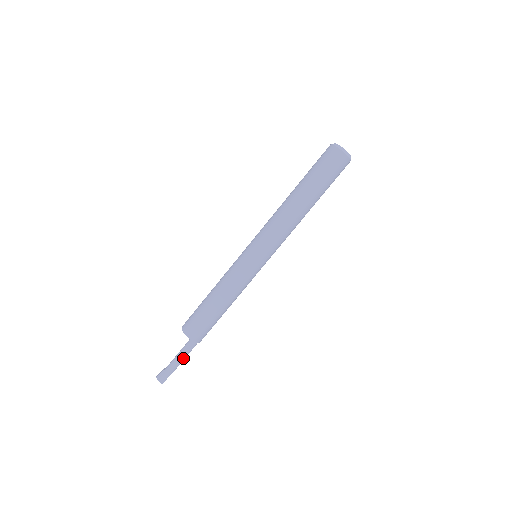
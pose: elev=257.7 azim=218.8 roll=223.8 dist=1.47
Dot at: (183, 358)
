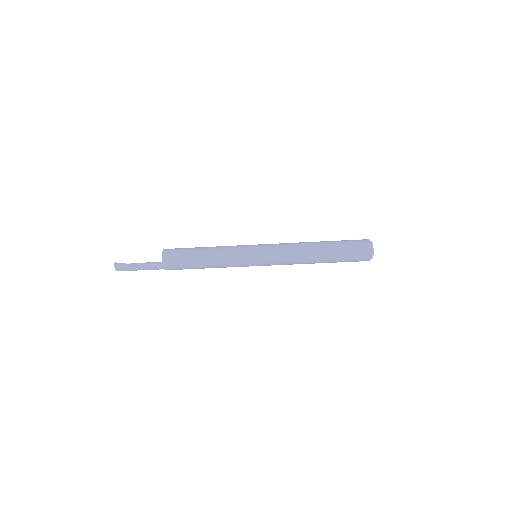
Dot at: (147, 269)
